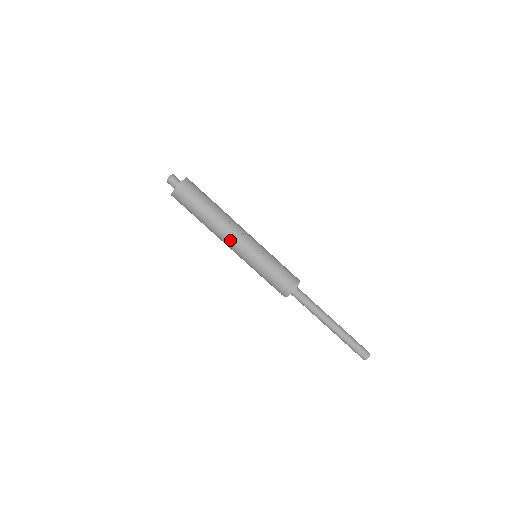
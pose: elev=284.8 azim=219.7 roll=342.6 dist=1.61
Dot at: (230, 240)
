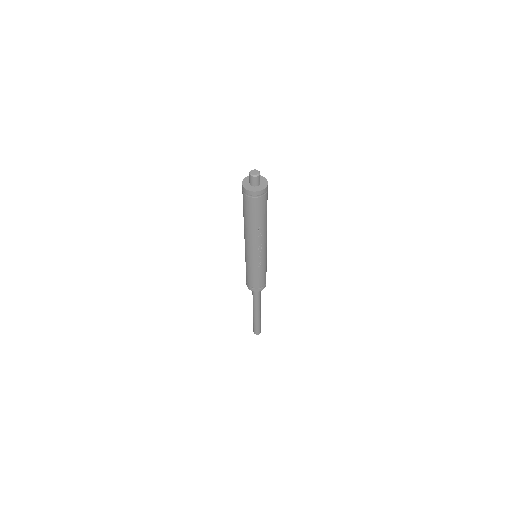
Dot at: (249, 243)
